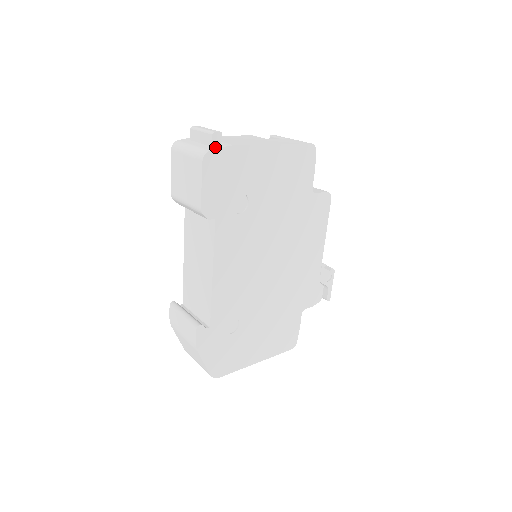
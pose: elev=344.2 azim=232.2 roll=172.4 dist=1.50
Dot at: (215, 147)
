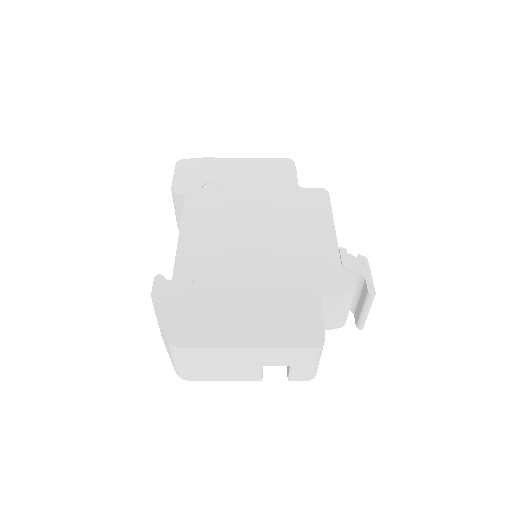
Dot at: occluded
